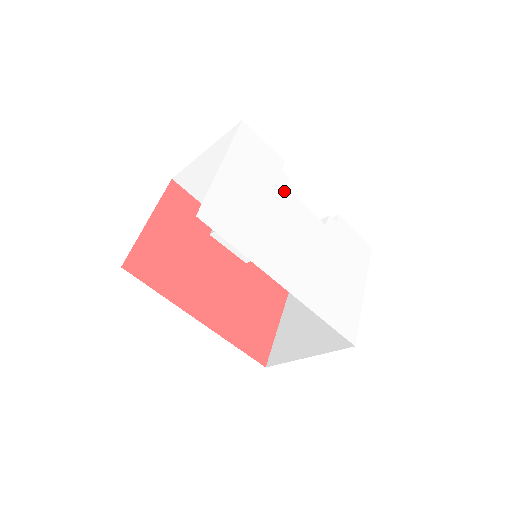
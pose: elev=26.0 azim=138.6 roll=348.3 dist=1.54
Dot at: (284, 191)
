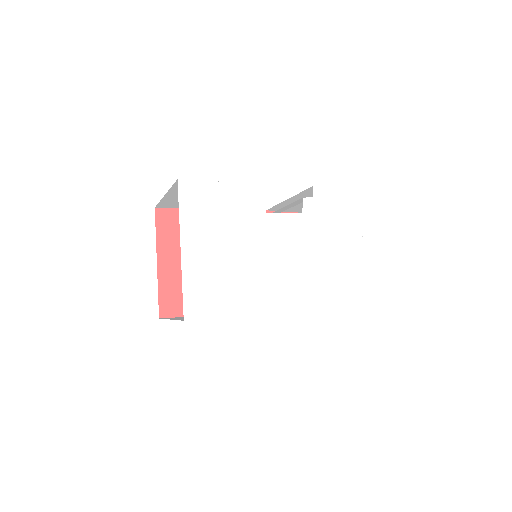
Dot at: (248, 218)
